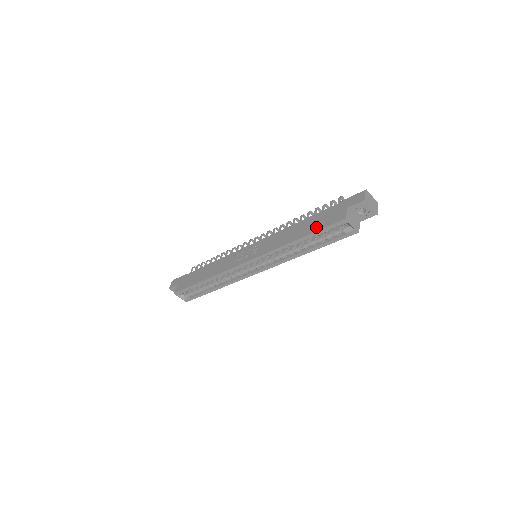
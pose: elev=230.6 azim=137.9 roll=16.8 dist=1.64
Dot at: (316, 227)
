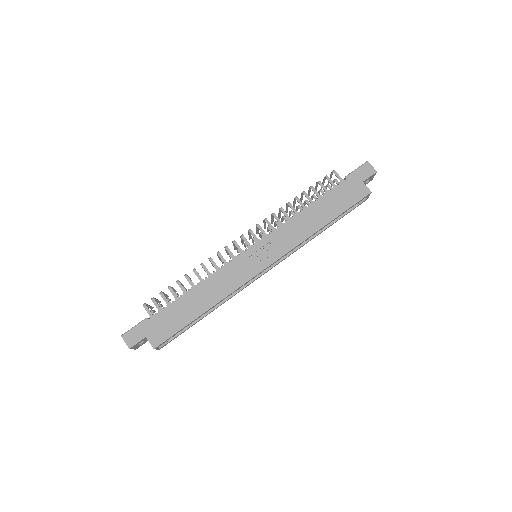
Dot at: (341, 207)
